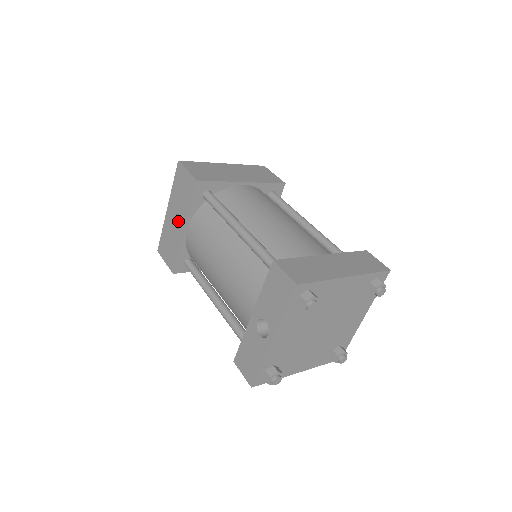
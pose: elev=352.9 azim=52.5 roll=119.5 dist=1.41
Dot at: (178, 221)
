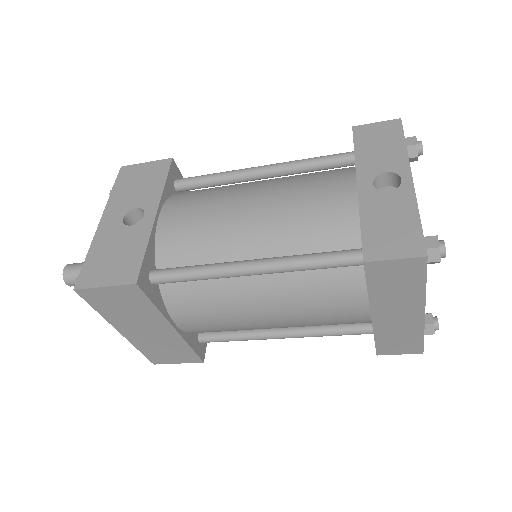
Dot at: occluded
